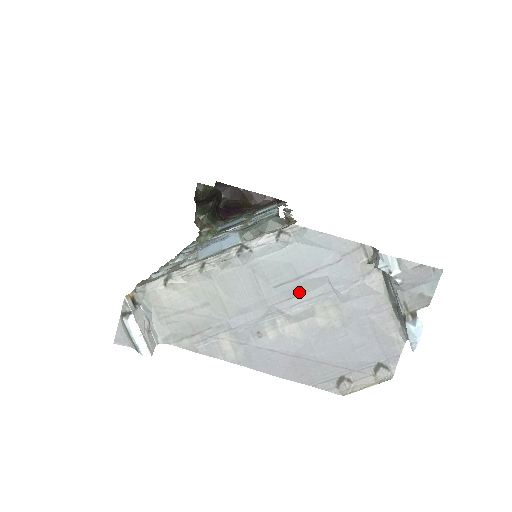
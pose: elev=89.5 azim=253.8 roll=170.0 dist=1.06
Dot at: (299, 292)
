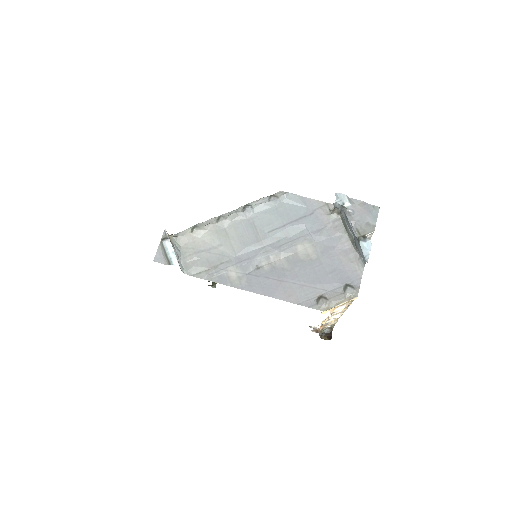
Dot at: (285, 236)
